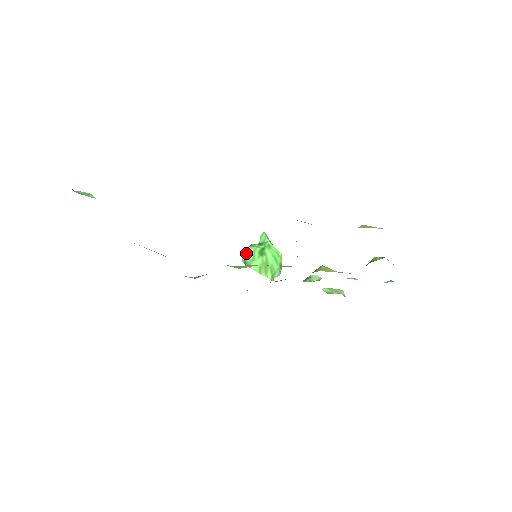
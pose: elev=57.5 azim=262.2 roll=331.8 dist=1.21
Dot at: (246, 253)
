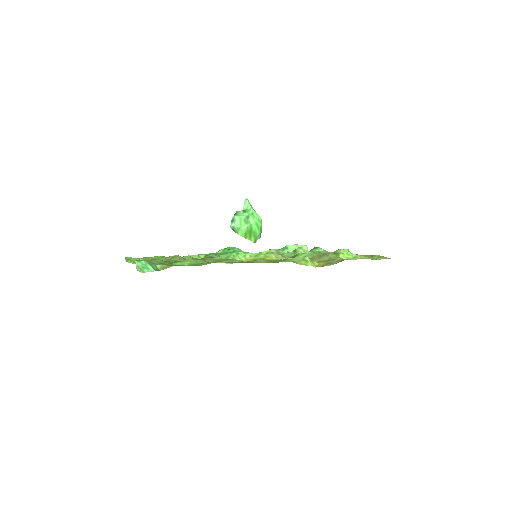
Dot at: (234, 222)
